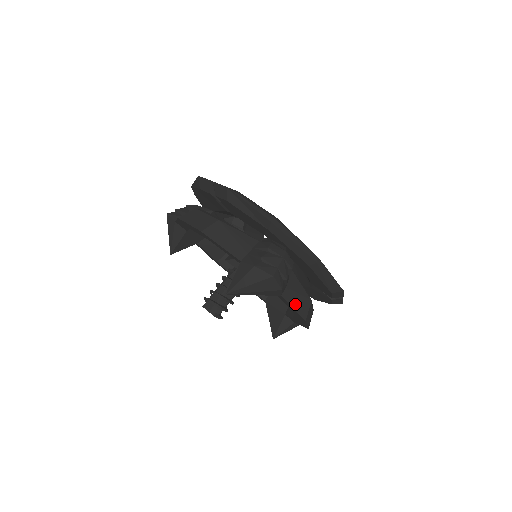
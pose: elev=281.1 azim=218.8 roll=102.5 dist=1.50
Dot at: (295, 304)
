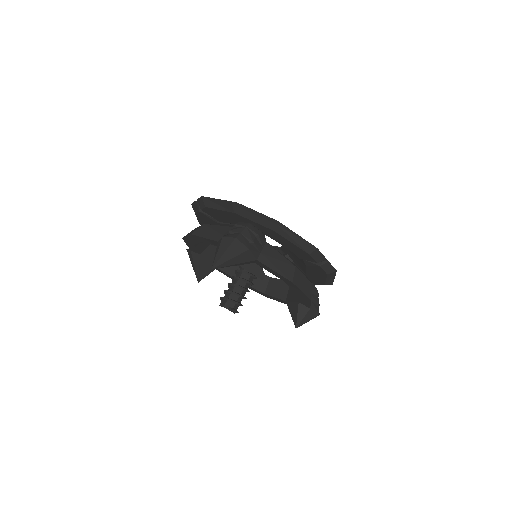
Dot at: (275, 268)
